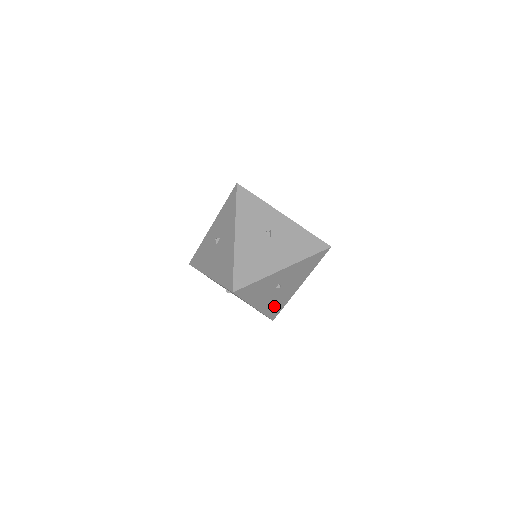
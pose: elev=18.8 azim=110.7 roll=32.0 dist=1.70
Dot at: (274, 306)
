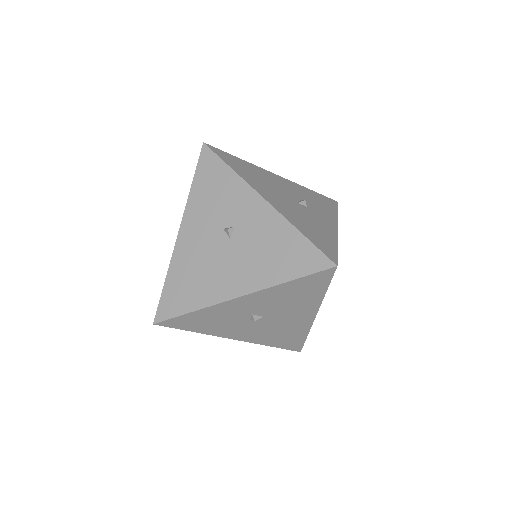
Dot at: (280, 337)
